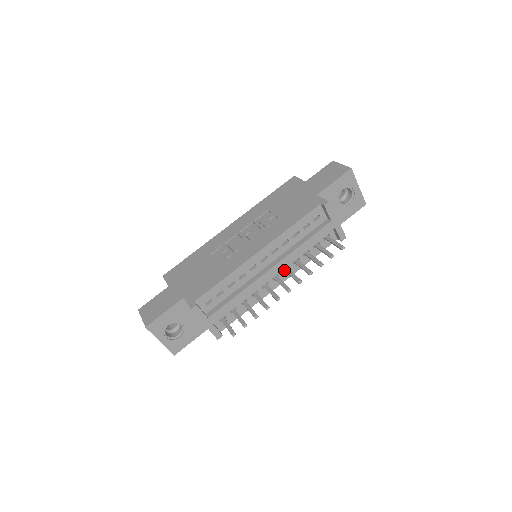
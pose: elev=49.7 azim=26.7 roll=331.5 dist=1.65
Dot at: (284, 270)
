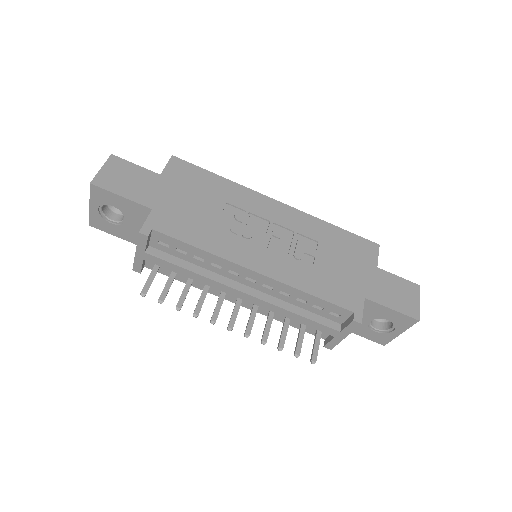
Dot at: occluded
